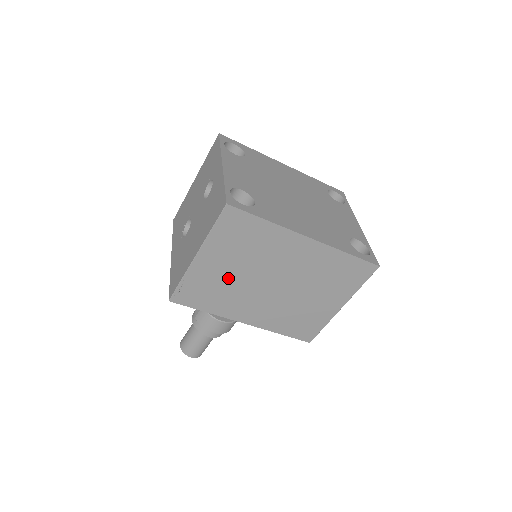
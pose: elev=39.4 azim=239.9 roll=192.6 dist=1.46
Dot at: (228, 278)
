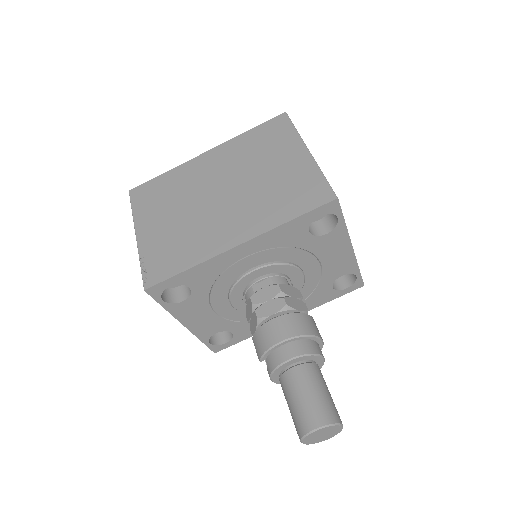
Dot at: (177, 226)
